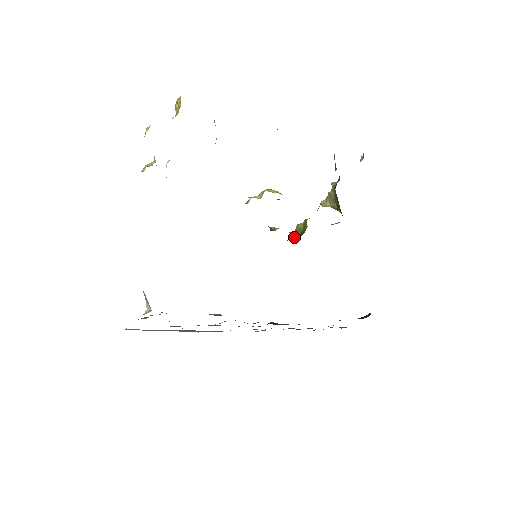
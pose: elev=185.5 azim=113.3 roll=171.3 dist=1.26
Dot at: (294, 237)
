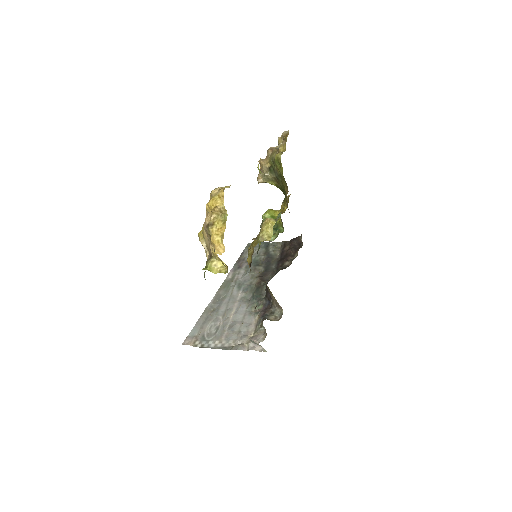
Dot at: occluded
